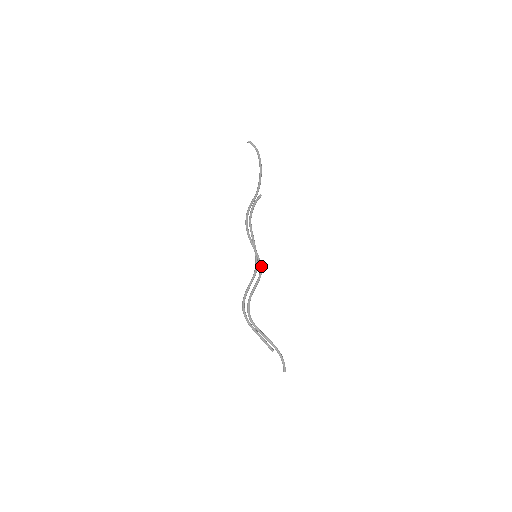
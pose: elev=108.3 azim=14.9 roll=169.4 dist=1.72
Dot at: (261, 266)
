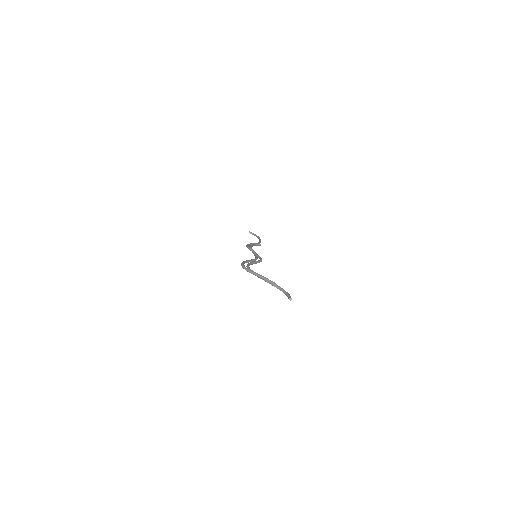
Dot at: (261, 258)
